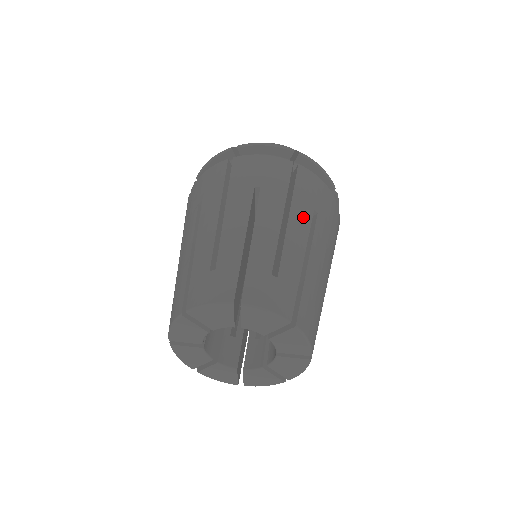
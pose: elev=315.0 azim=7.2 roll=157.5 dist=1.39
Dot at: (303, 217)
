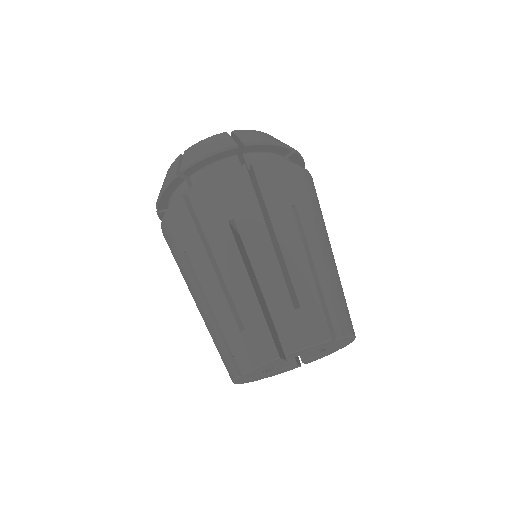
Dot at: (224, 244)
